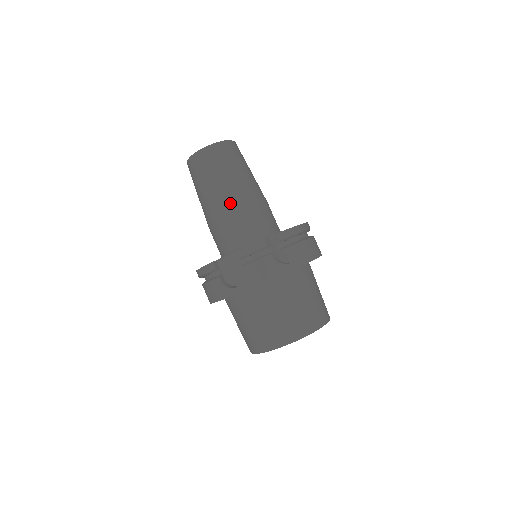
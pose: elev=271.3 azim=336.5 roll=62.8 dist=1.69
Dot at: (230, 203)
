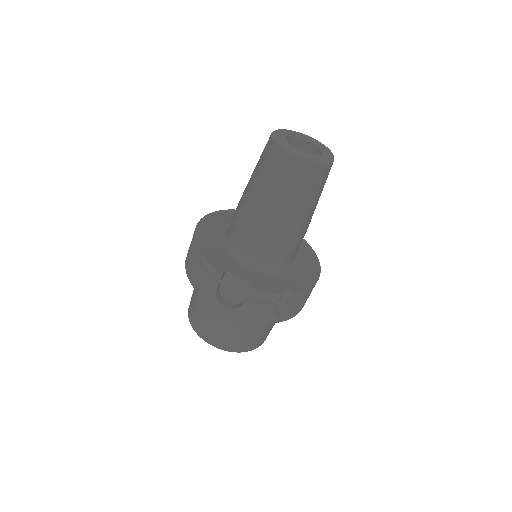
Dot at: (280, 227)
